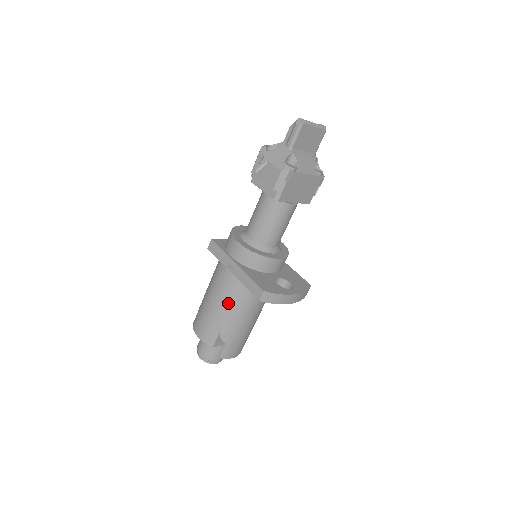
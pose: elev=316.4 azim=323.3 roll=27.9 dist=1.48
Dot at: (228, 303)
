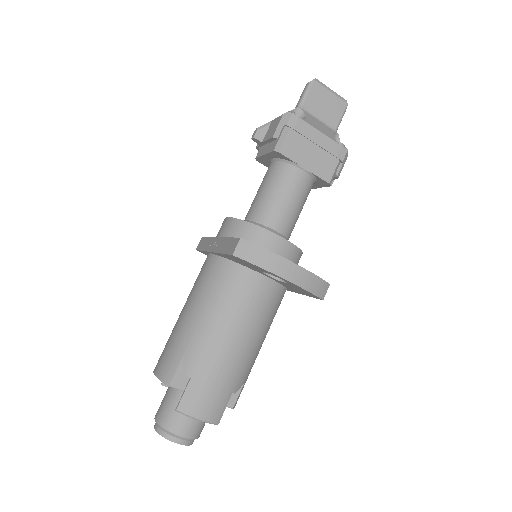
Dot at: (202, 303)
